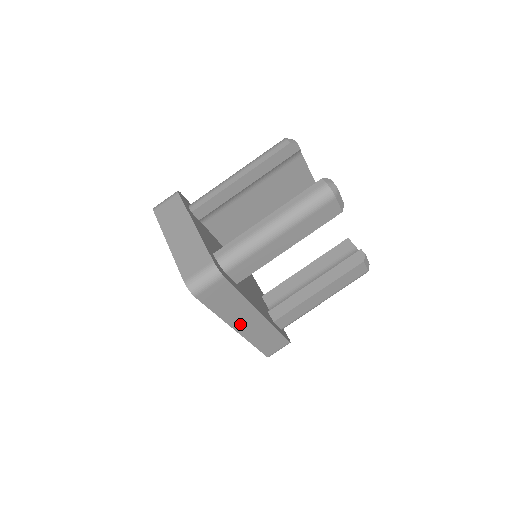
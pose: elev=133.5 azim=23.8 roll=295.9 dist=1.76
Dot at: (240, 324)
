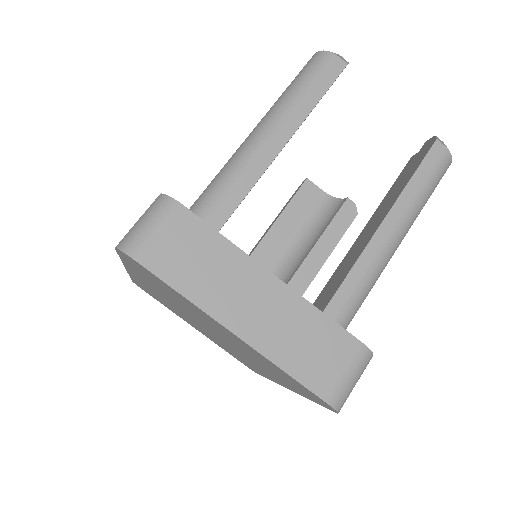
Dot at: occluded
